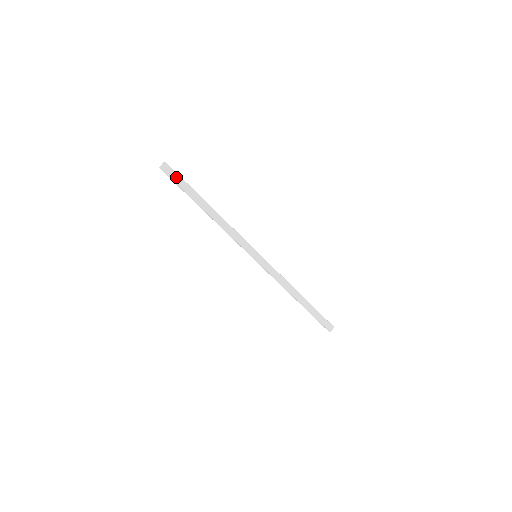
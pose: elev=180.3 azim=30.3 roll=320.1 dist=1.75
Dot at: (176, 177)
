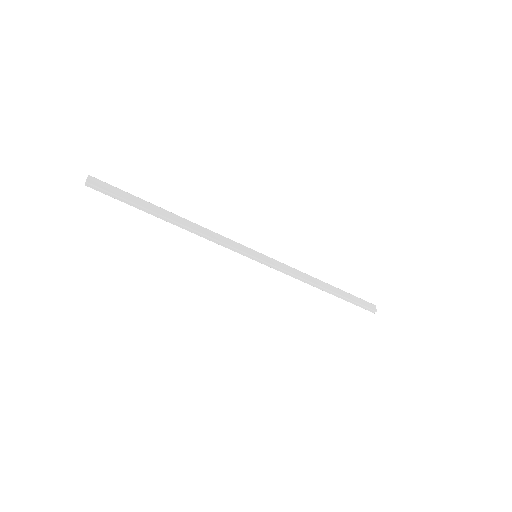
Dot at: (113, 190)
